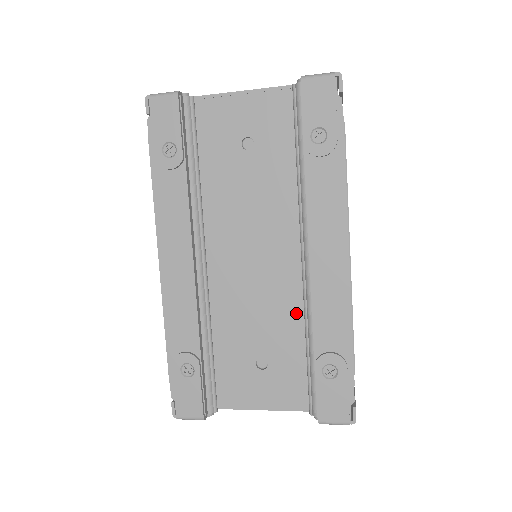
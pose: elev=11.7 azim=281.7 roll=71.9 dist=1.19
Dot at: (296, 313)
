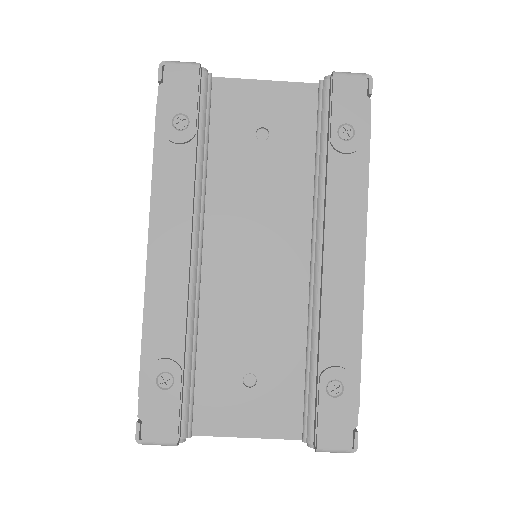
Dot at: (295, 323)
